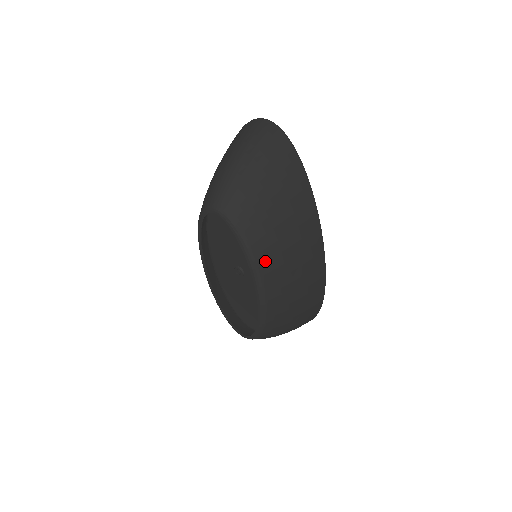
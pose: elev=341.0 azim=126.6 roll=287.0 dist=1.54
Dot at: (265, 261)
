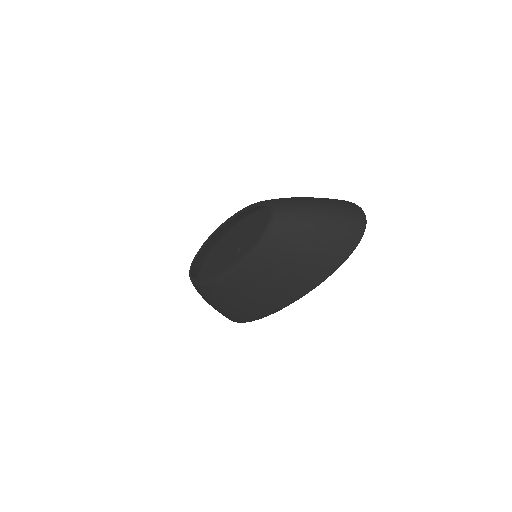
Dot at: (250, 268)
